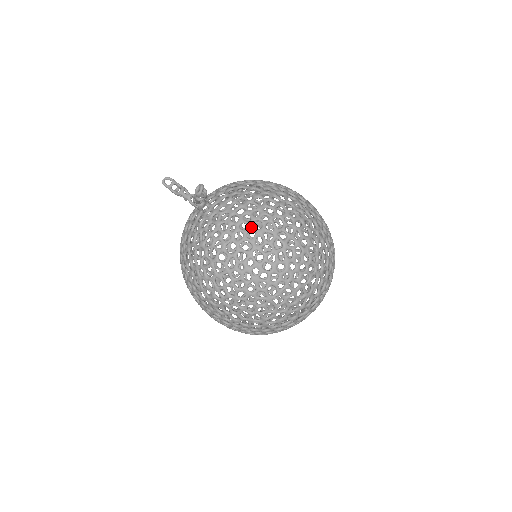
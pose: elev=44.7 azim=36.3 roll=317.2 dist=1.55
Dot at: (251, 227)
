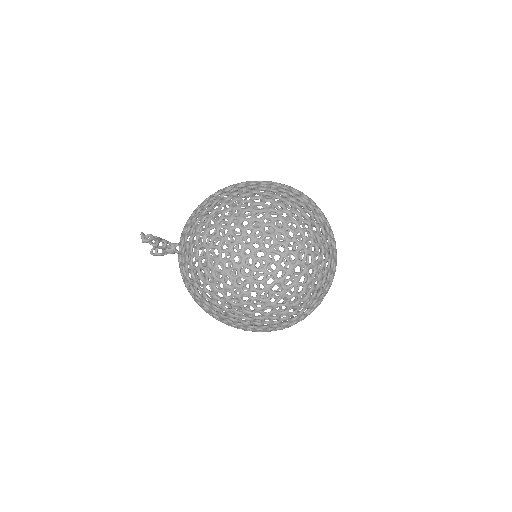
Dot at: (198, 235)
